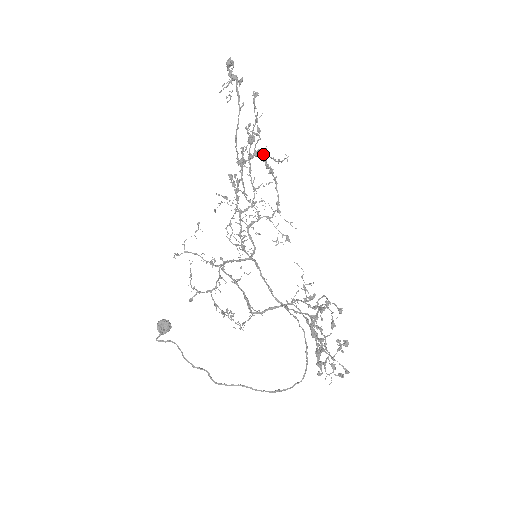
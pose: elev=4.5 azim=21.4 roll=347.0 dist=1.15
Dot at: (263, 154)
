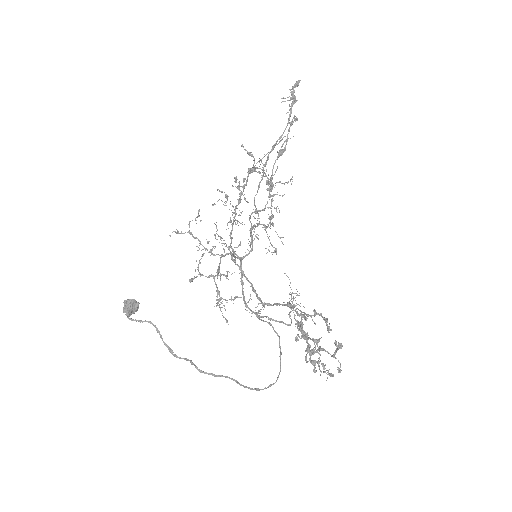
Dot at: (260, 172)
